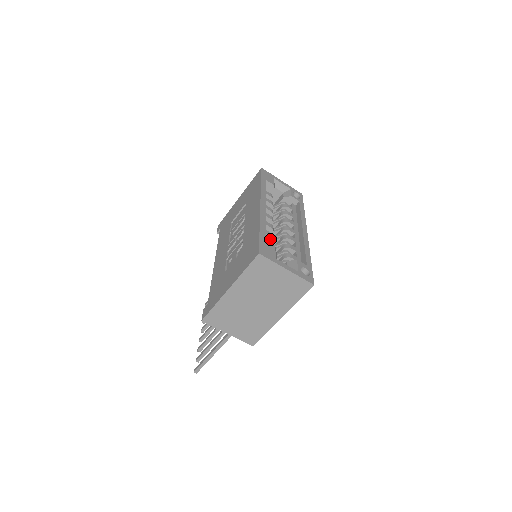
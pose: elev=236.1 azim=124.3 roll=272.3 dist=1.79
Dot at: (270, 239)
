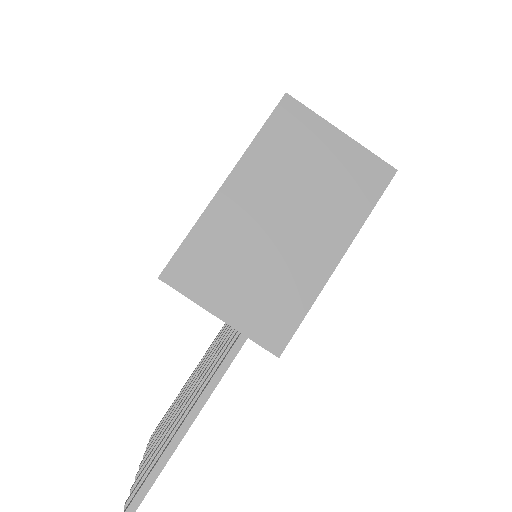
Dot at: occluded
